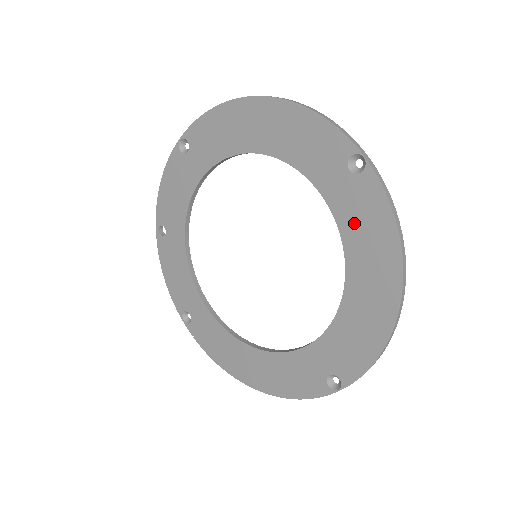
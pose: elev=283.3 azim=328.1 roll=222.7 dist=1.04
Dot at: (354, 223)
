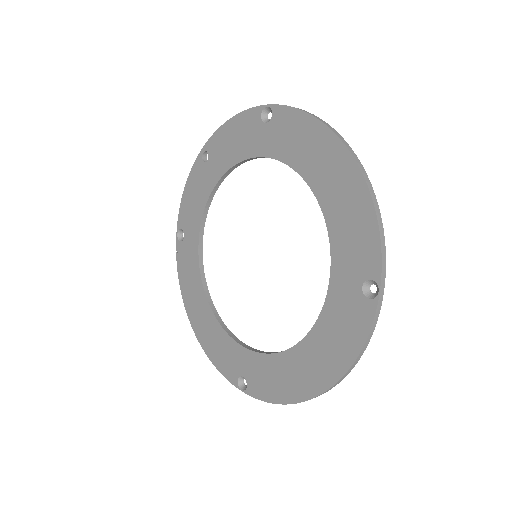
Dot at: (334, 321)
